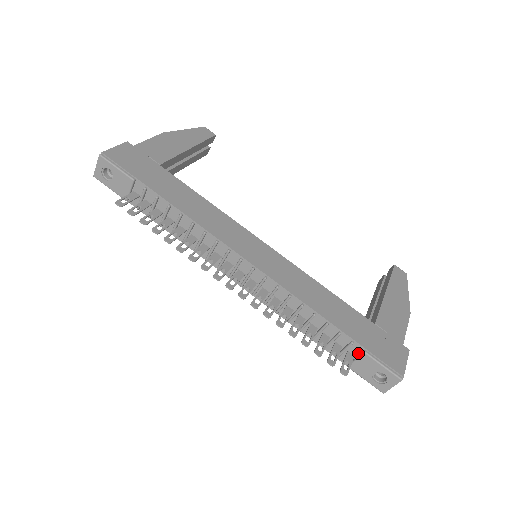
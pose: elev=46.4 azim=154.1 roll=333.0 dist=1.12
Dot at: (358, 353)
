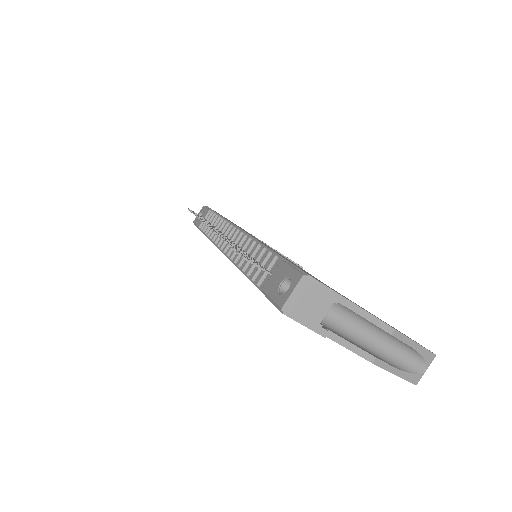
Dot at: (277, 269)
